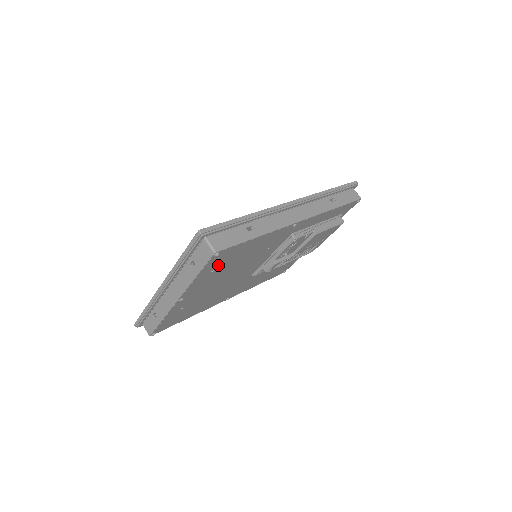
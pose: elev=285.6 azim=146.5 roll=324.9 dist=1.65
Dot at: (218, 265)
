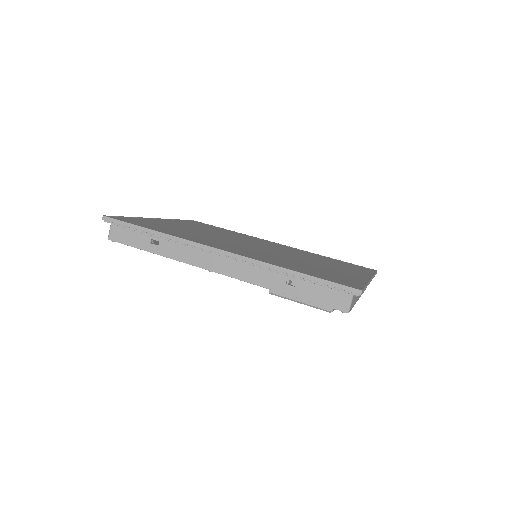
Dot at: occluded
